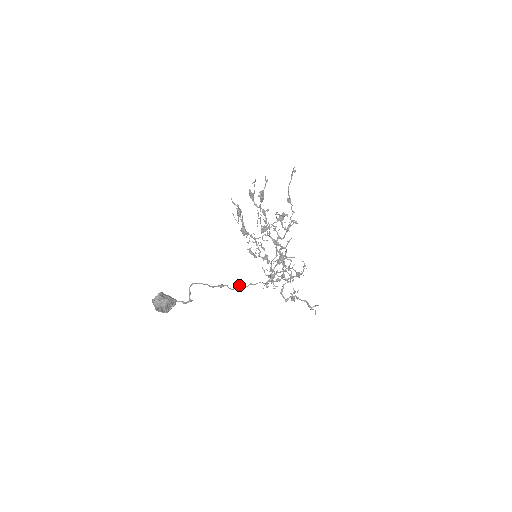
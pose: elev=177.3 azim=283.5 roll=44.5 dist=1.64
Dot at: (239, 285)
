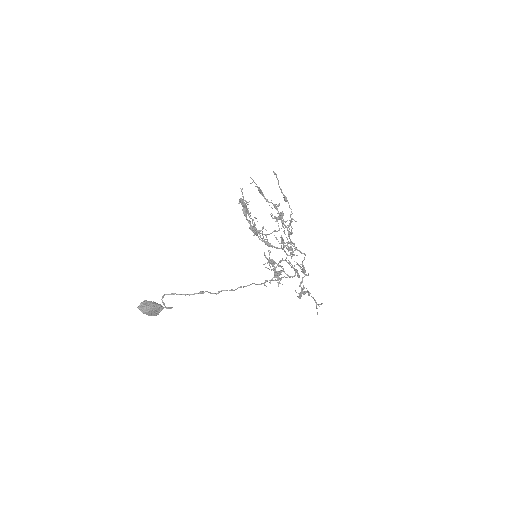
Dot at: occluded
